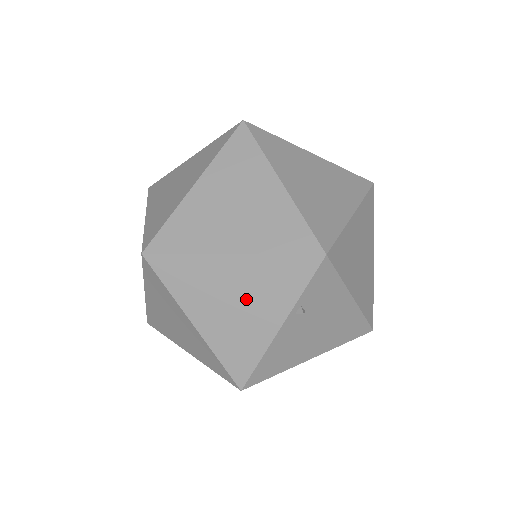
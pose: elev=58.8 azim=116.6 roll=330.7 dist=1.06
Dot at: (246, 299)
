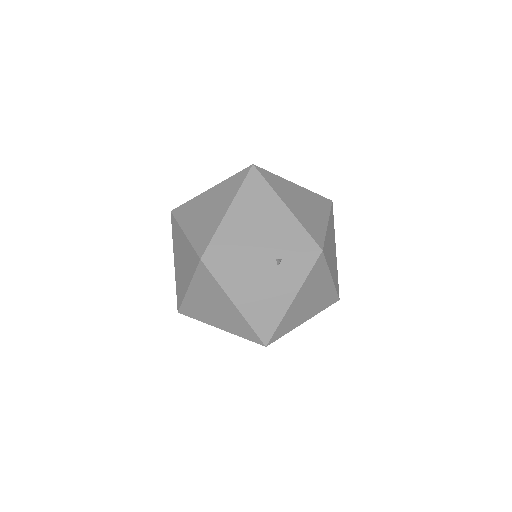
Dot at: (266, 227)
